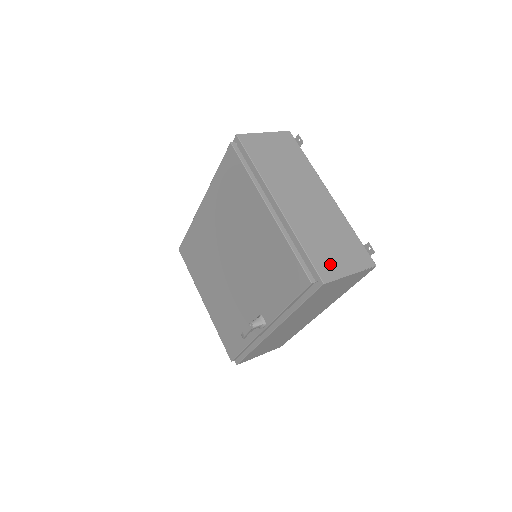
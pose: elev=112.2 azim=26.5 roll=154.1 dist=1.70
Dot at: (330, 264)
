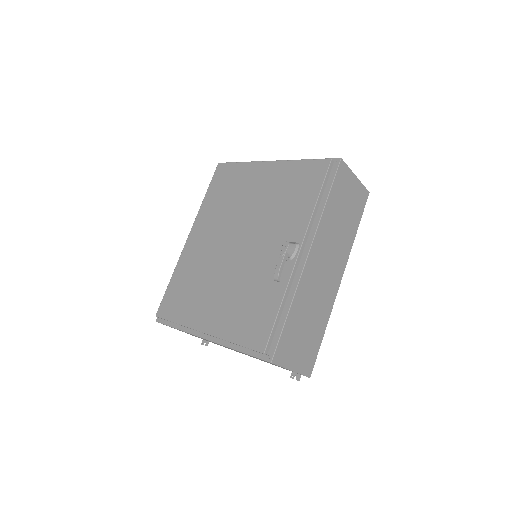
Dot at: occluded
